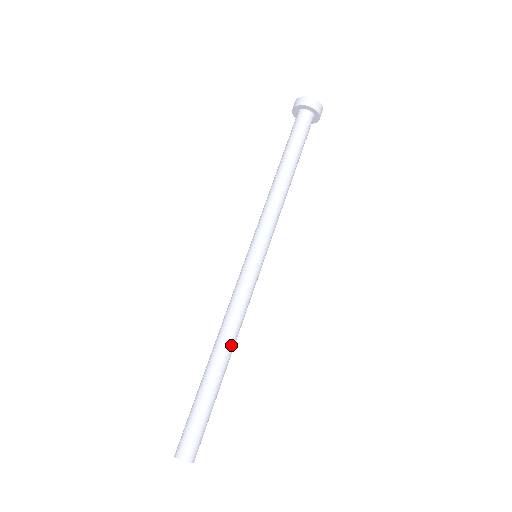
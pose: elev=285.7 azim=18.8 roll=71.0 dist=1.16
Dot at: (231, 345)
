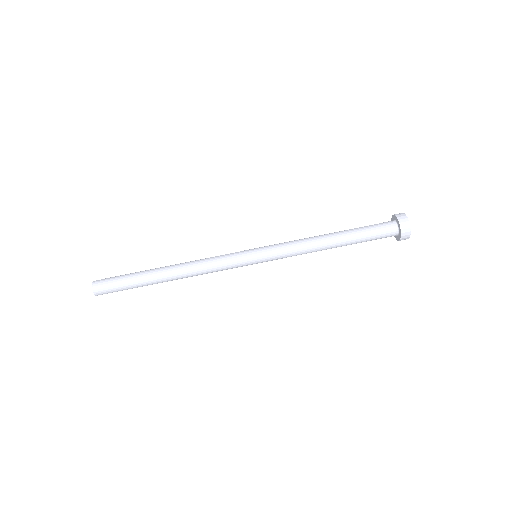
Dot at: (182, 275)
